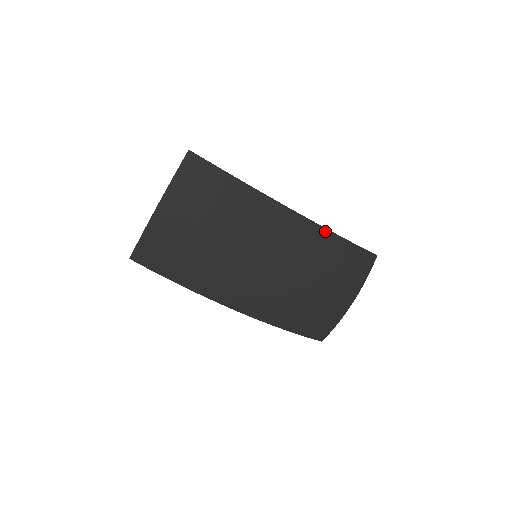
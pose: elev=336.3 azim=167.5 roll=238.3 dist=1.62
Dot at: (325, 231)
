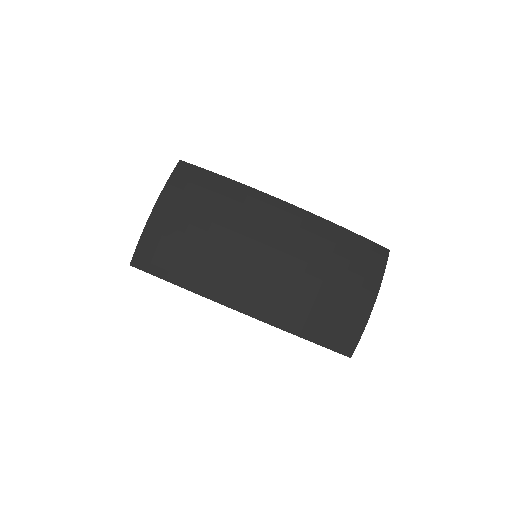
Dot at: (321, 220)
